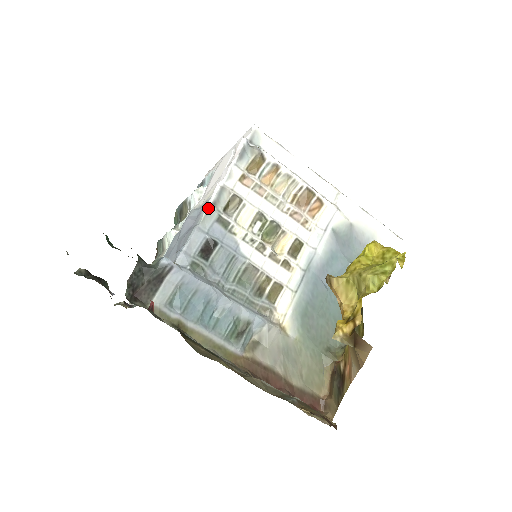
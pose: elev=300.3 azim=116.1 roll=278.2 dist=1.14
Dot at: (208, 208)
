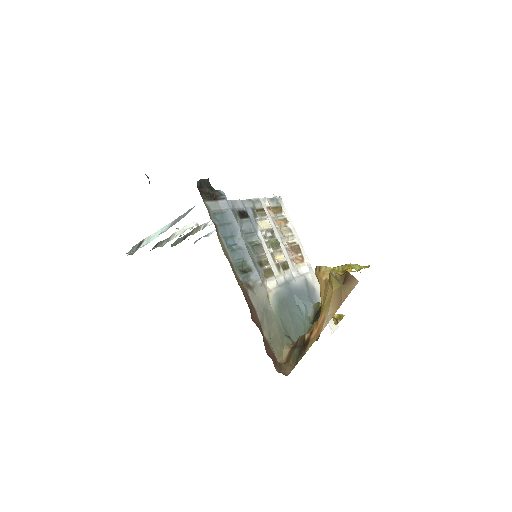
Dot at: (250, 199)
